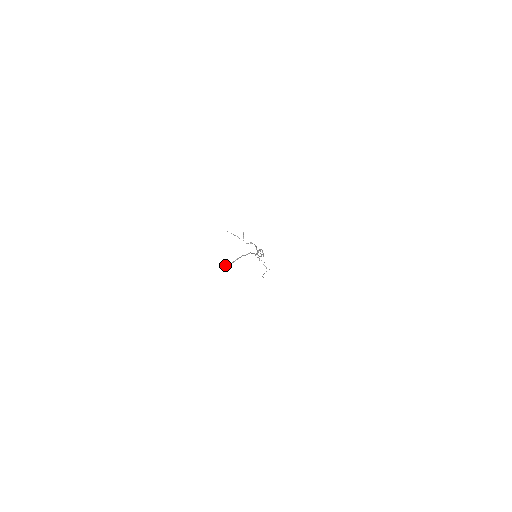
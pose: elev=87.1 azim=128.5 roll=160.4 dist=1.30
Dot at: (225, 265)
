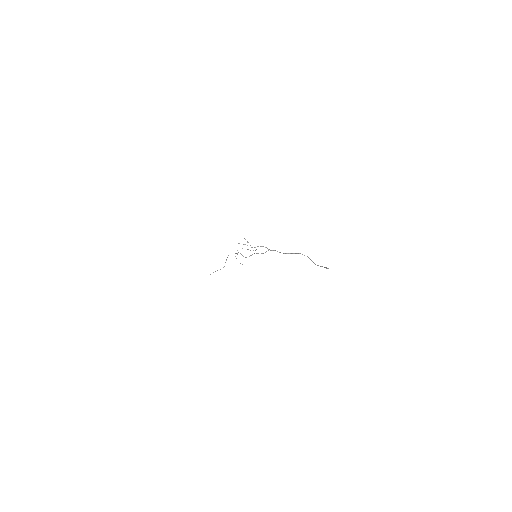
Dot at: (325, 267)
